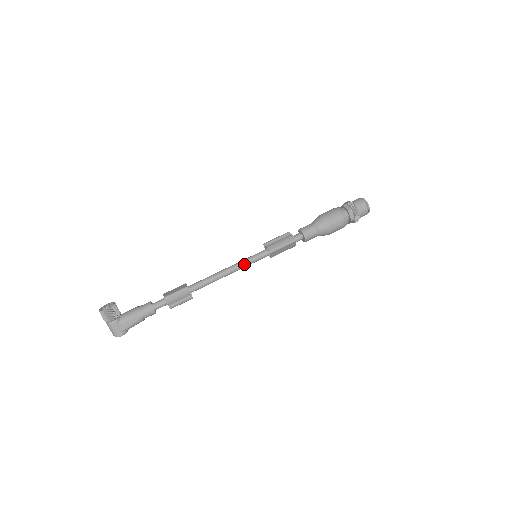
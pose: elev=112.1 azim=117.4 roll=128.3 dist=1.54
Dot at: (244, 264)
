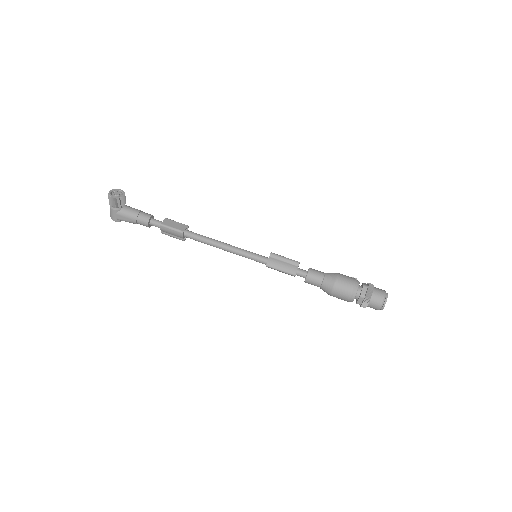
Dot at: (240, 254)
